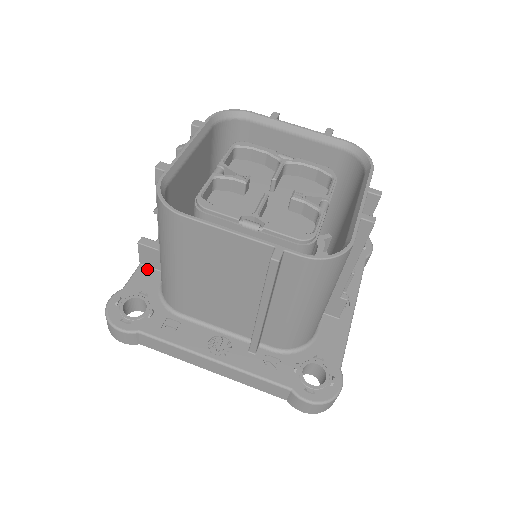
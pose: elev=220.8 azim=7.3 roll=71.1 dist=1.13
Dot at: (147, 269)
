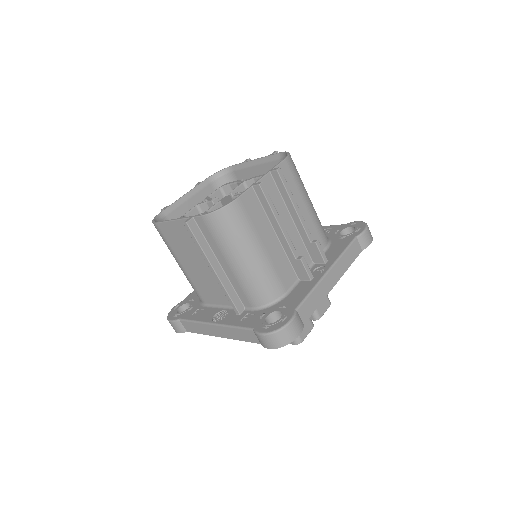
Dot at: occluded
